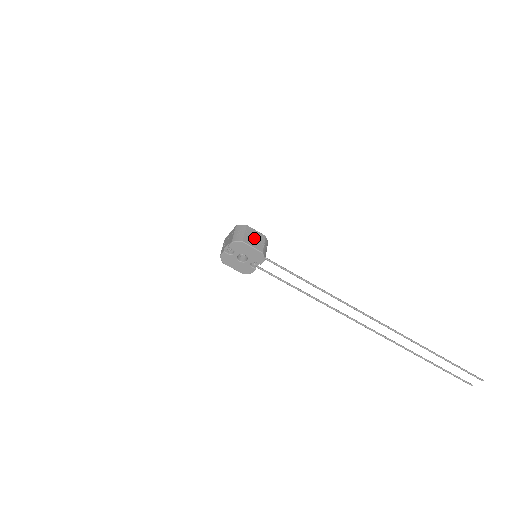
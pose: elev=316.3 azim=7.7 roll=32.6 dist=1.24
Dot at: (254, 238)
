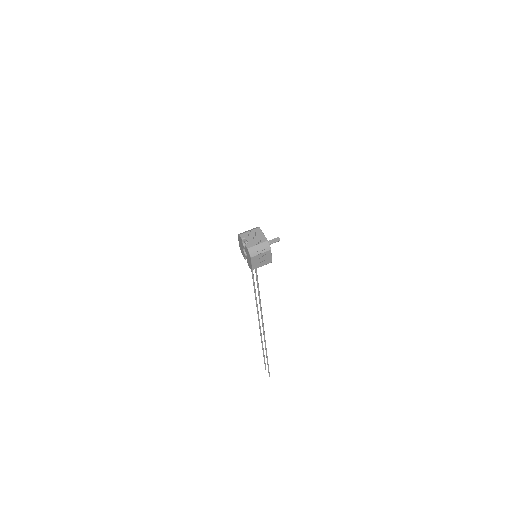
Dot at: (262, 260)
